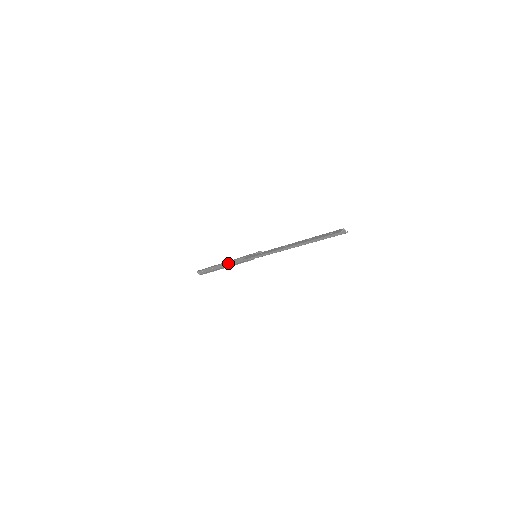
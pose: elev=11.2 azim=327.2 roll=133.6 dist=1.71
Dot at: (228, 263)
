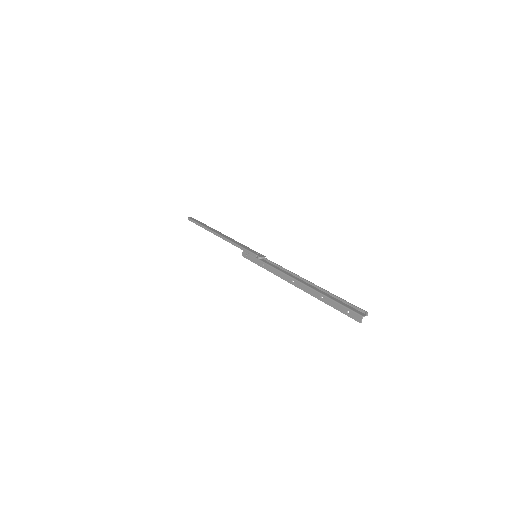
Dot at: (222, 236)
